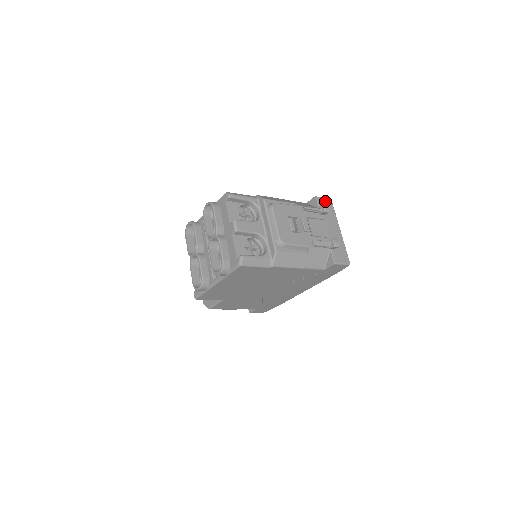
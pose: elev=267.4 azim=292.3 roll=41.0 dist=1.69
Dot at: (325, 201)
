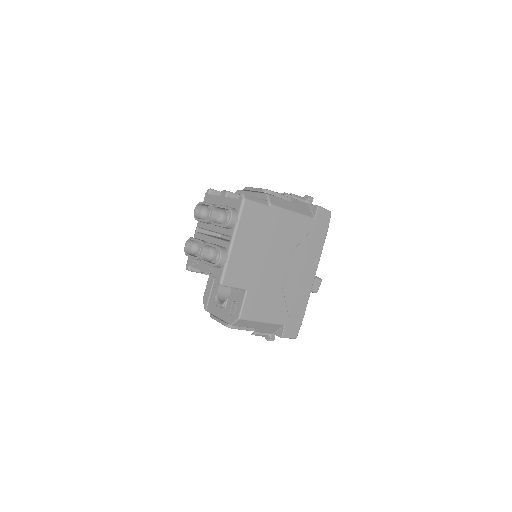
Dot at: occluded
